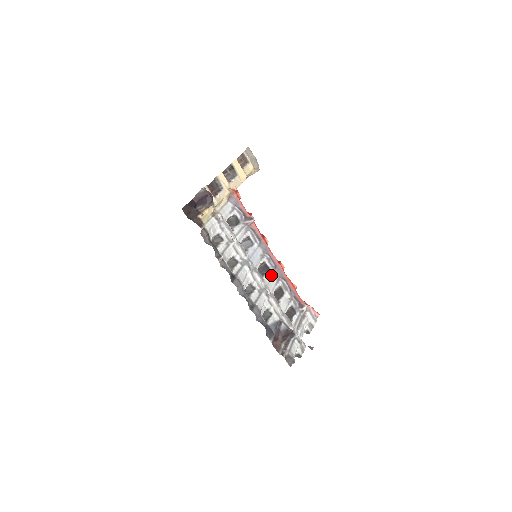
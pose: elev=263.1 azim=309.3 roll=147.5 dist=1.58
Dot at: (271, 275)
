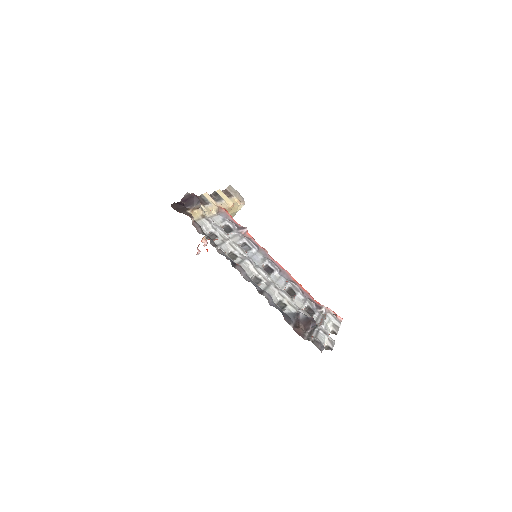
Dot at: (277, 277)
